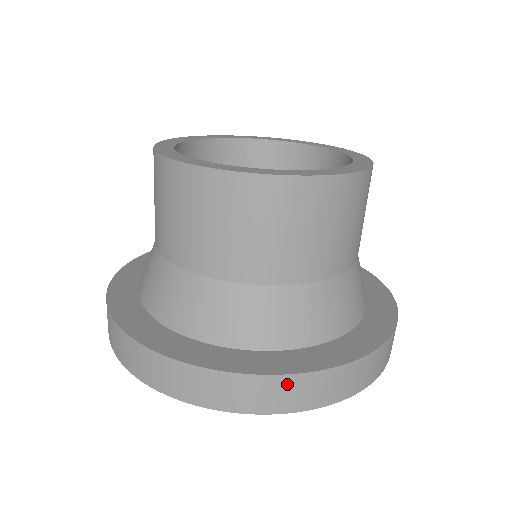
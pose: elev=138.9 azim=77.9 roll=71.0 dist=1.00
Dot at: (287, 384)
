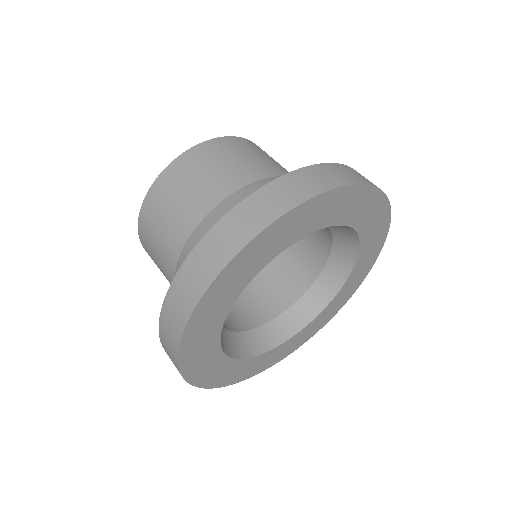
Dot at: occluded
